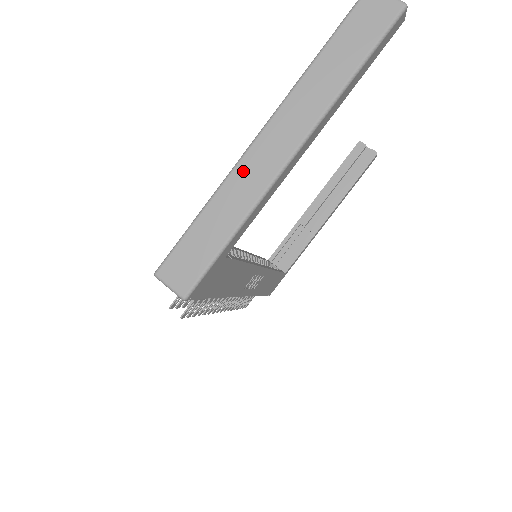
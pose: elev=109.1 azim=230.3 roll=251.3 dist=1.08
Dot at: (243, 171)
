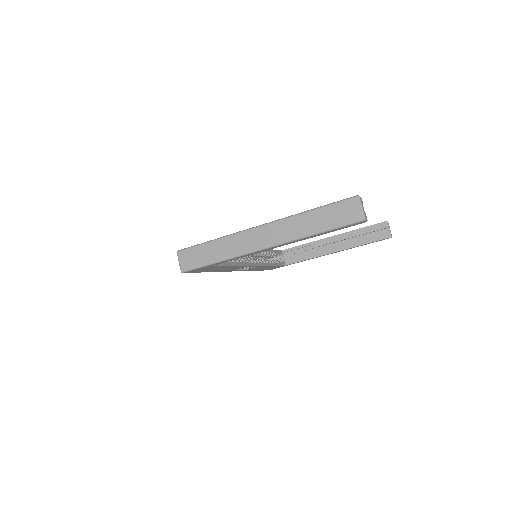
Dot at: (241, 237)
